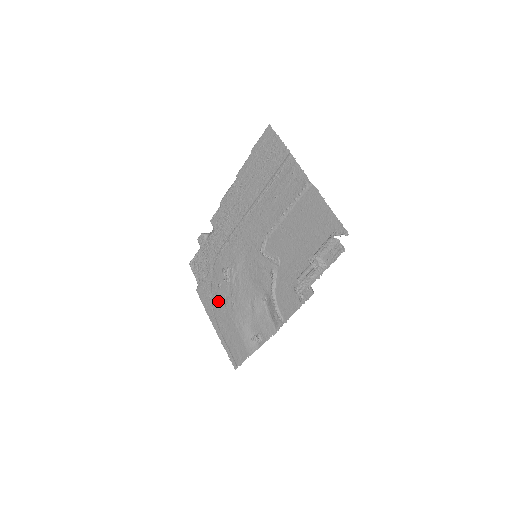
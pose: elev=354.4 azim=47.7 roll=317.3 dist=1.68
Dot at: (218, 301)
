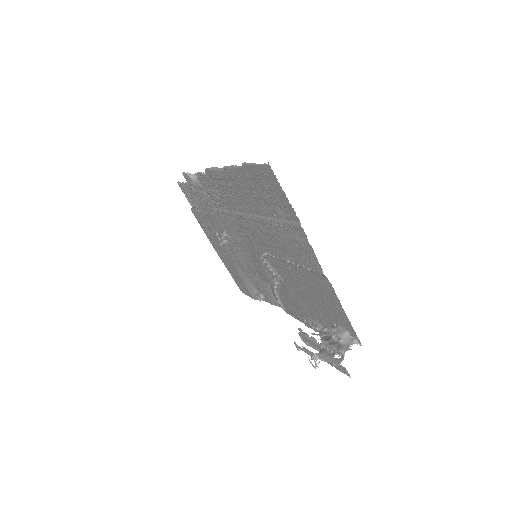
Dot at: (217, 242)
